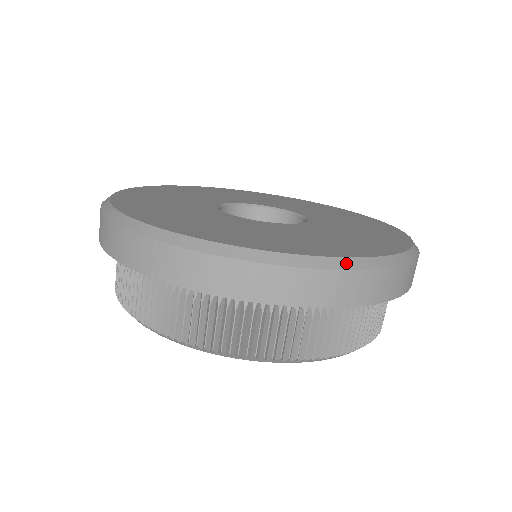
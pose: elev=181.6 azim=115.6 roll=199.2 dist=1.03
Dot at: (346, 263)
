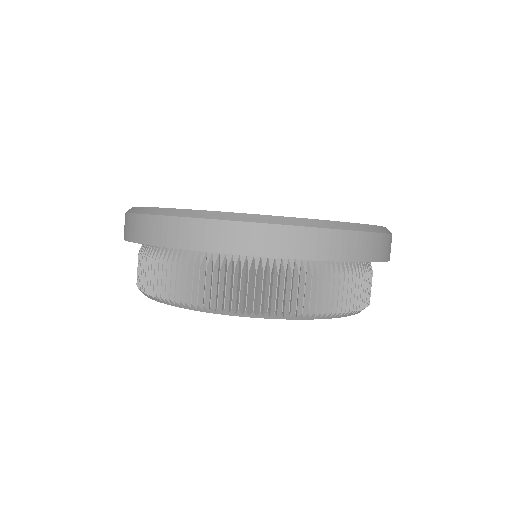
Dot at: (273, 219)
